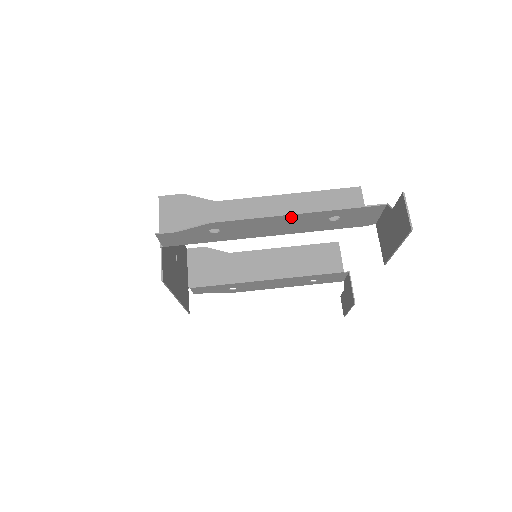
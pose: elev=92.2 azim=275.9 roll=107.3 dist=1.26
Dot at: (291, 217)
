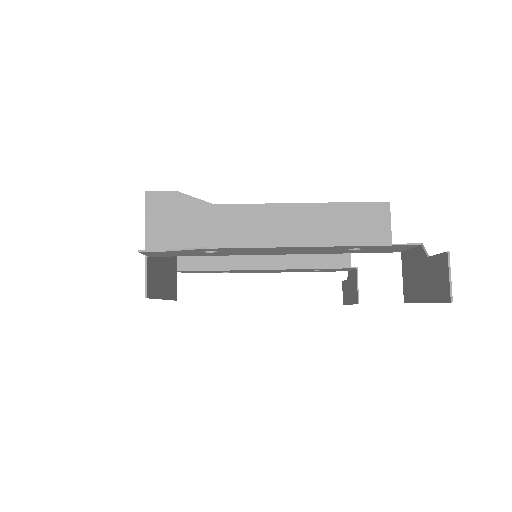
Dot at: (304, 247)
